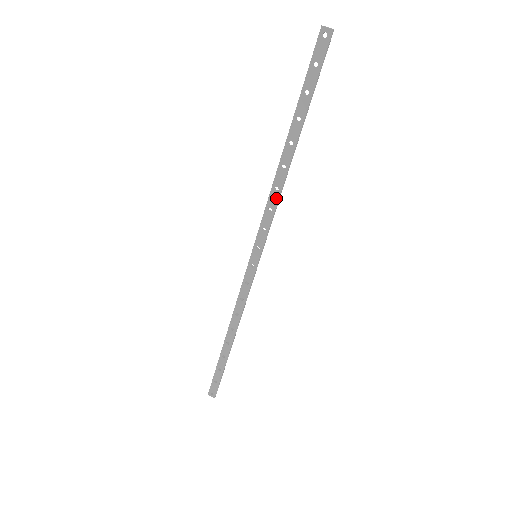
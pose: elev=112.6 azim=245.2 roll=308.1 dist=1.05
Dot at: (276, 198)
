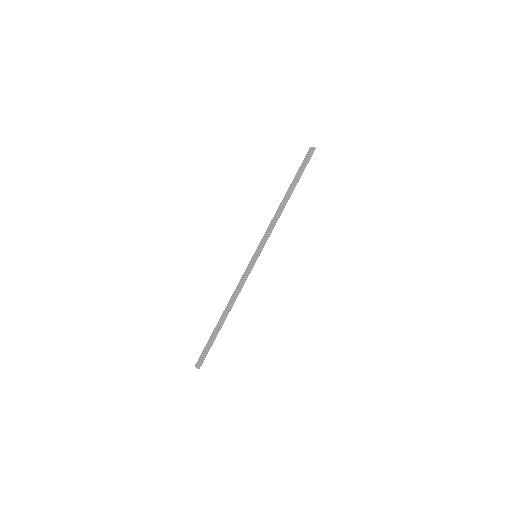
Dot at: (274, 220)
